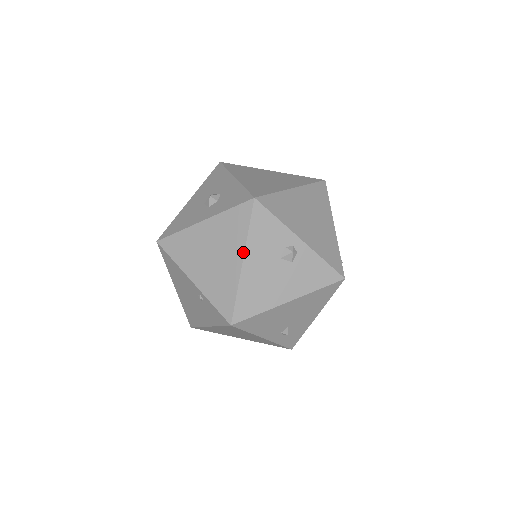
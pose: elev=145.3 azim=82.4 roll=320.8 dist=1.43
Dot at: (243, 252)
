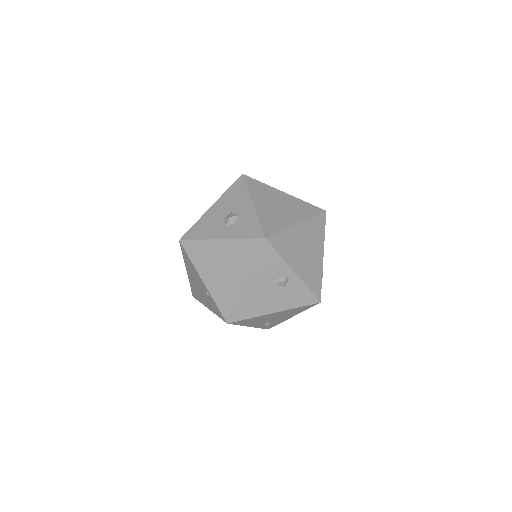
Dot at: (248, 275)
